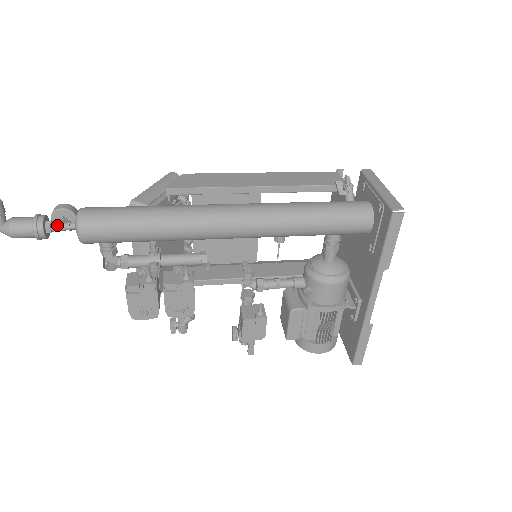
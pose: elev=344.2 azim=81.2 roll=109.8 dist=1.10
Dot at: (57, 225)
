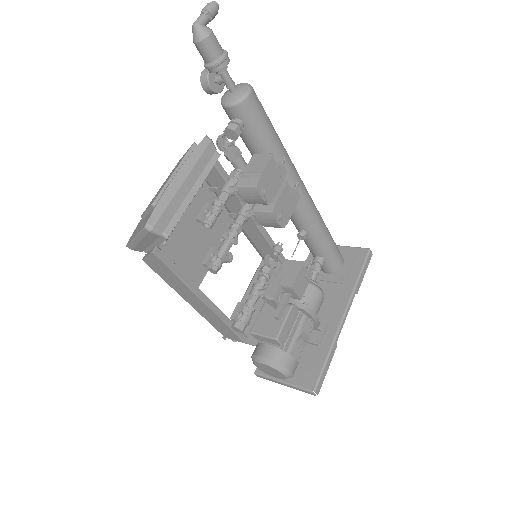
Dot at: (228, 73)
